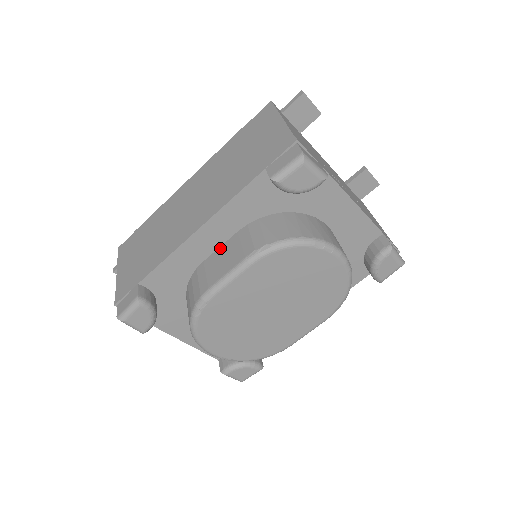
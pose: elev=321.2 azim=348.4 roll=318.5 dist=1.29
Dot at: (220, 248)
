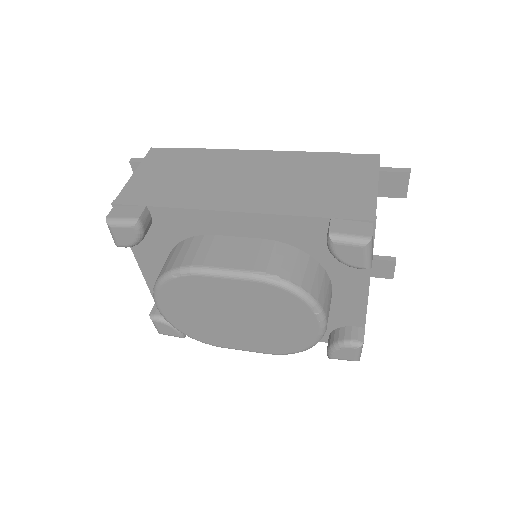
Dot at: (238, 238)
